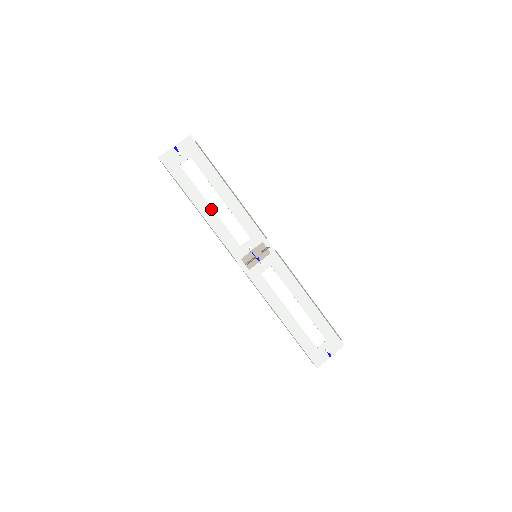
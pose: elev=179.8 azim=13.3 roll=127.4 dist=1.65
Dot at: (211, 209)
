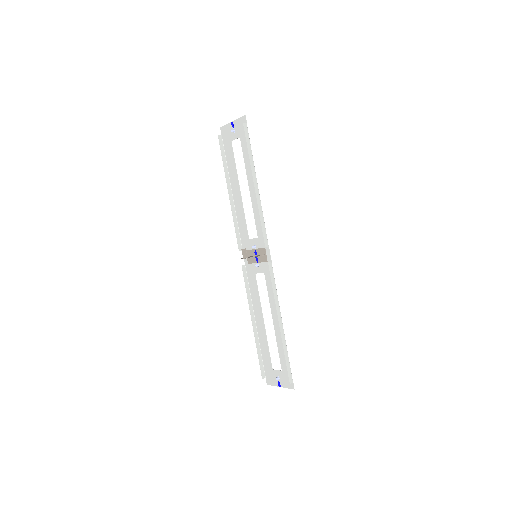
Dot at: (240, 193)
